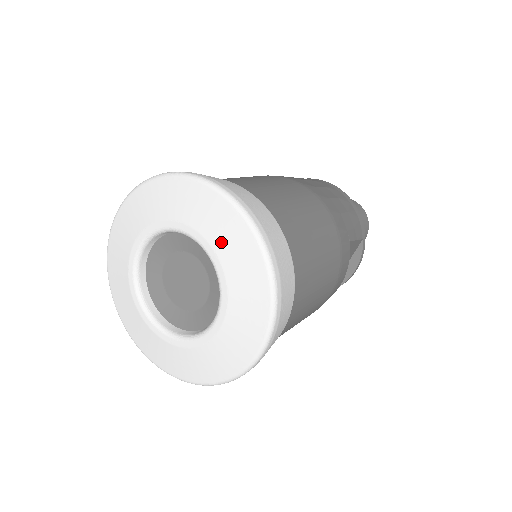
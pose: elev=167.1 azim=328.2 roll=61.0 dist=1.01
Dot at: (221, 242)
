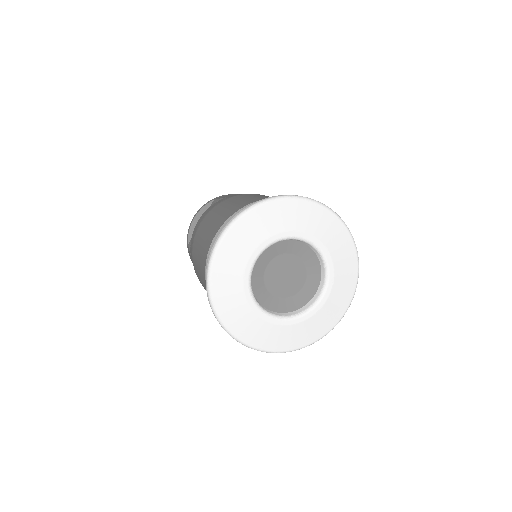
Dot at: (331, 242)
